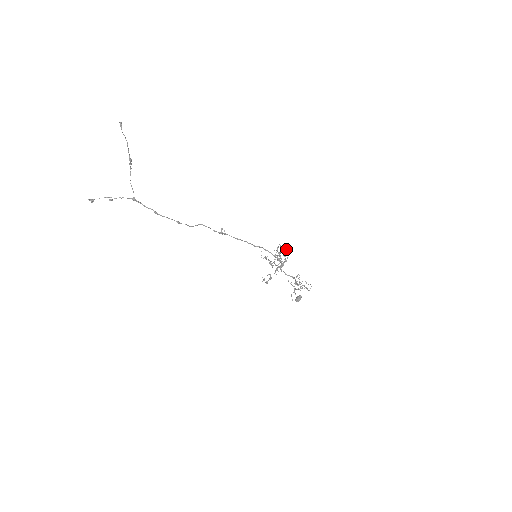
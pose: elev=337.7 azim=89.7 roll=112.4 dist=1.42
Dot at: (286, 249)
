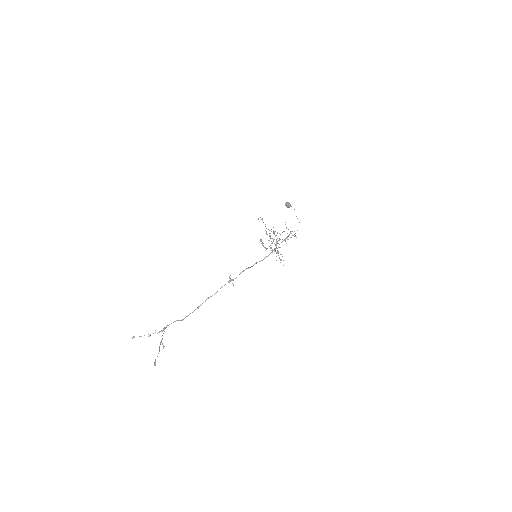
Dot at: occluded
